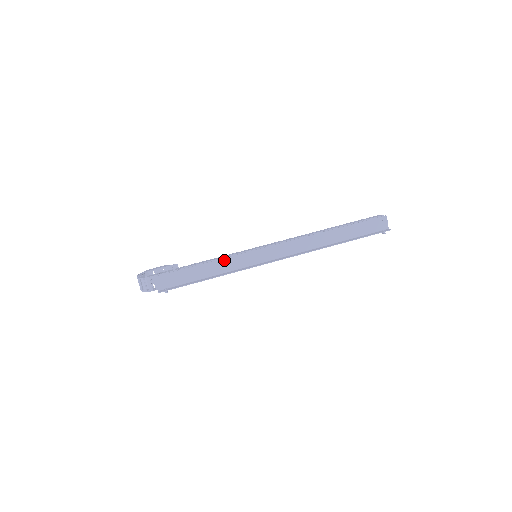
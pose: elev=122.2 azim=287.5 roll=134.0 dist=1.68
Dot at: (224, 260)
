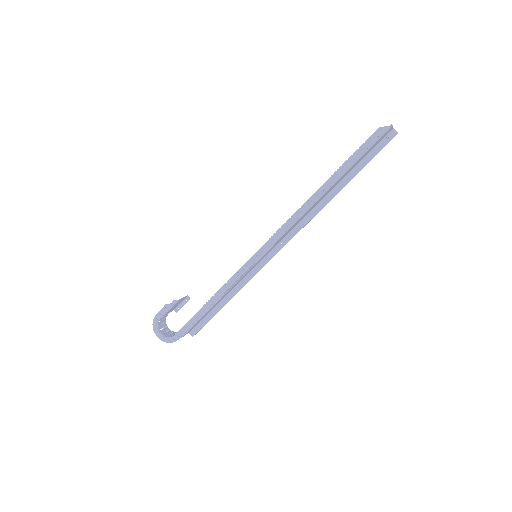
Dot at: (232, 287)
